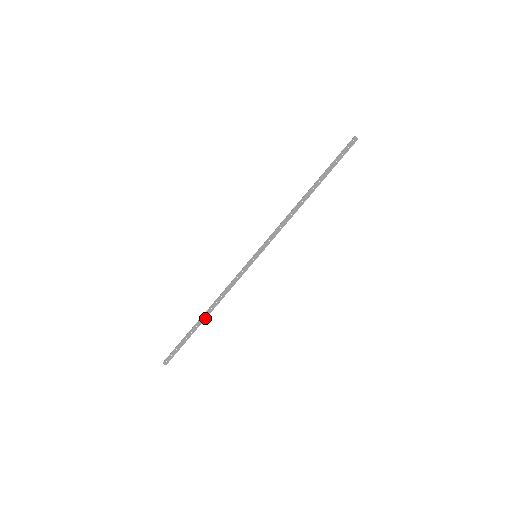
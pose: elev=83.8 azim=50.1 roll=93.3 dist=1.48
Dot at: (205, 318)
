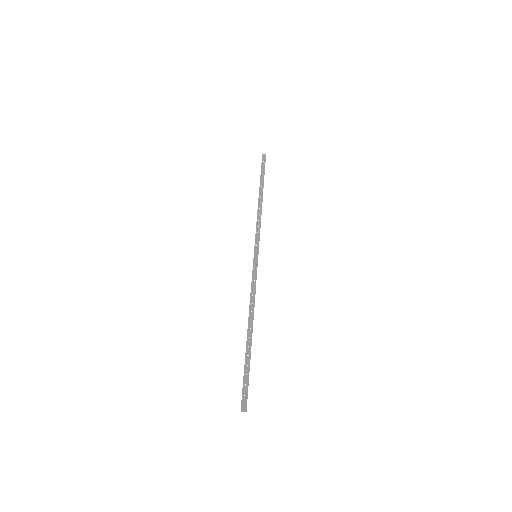
Dot at: (251, 333)
